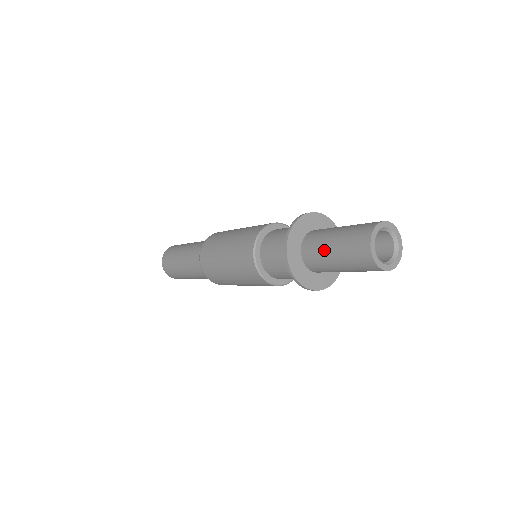
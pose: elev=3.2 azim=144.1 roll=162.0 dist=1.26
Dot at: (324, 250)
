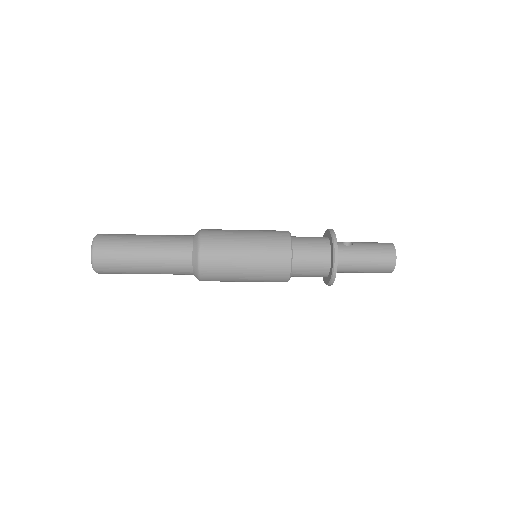
Dot at: (356, 269)
